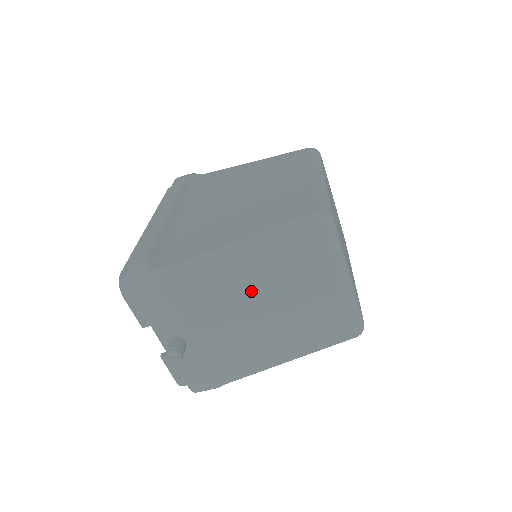
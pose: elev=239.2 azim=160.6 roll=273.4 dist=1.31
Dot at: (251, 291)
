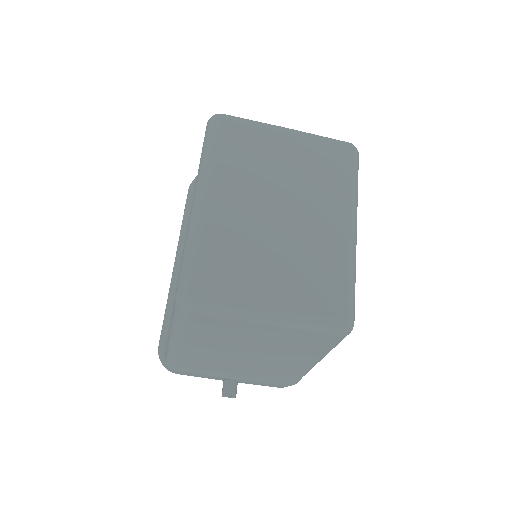
Dot at: (217, 353)
